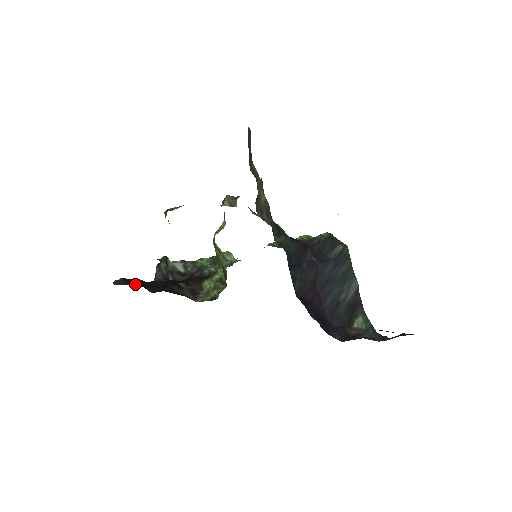
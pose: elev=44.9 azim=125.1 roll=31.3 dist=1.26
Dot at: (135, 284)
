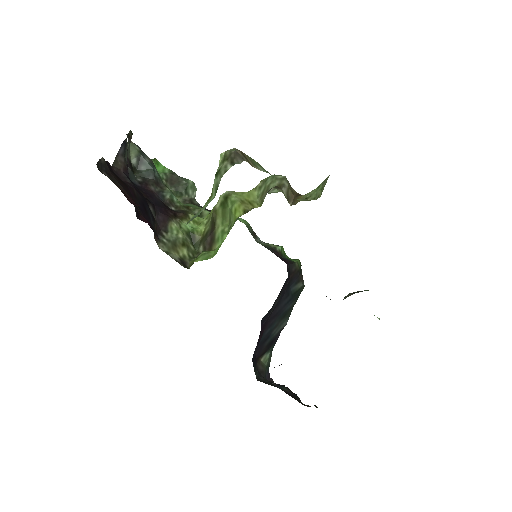
Dot at: (126, 192)
